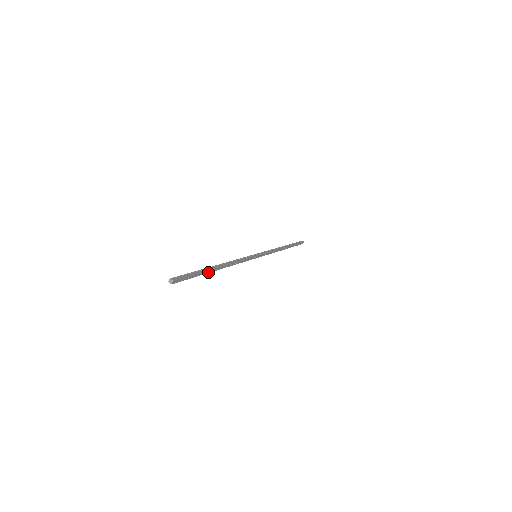
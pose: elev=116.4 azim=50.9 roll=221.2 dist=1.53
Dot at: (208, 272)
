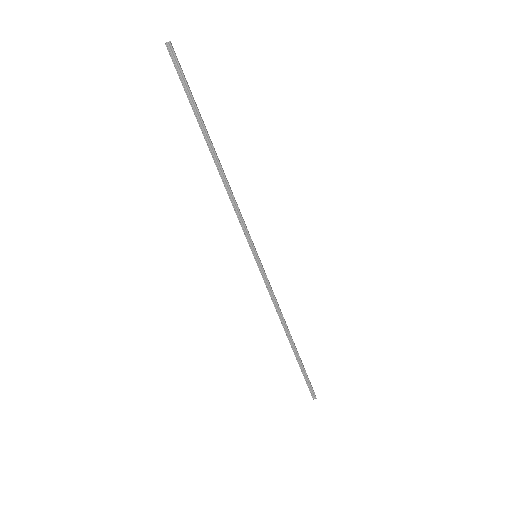
Dot at: (298, 353)
